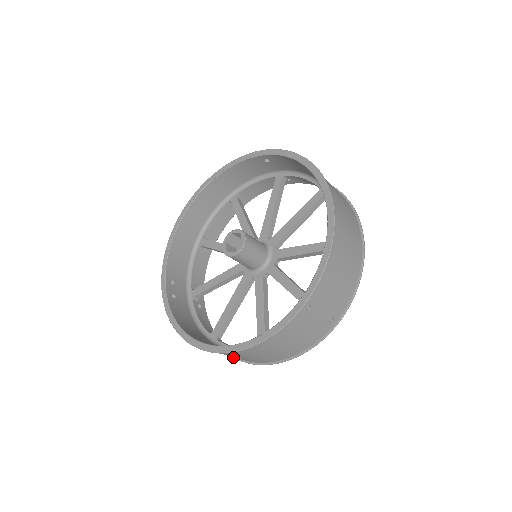
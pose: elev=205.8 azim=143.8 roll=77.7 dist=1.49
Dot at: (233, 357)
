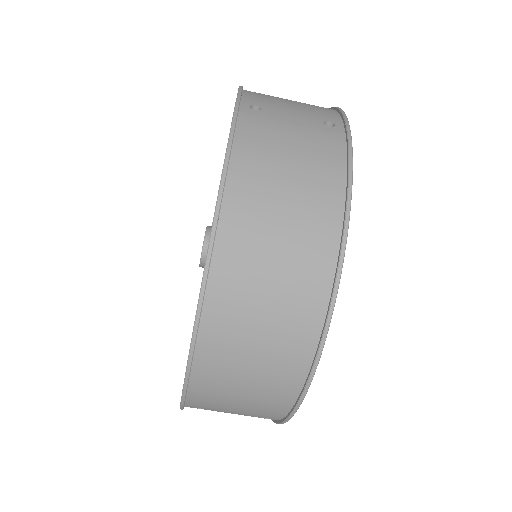
Dot at: (316, 352)
